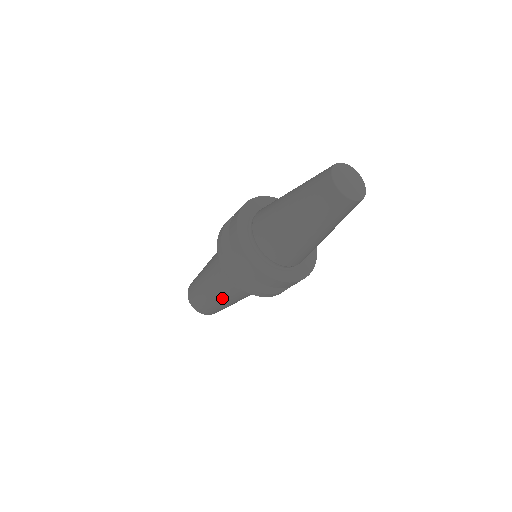
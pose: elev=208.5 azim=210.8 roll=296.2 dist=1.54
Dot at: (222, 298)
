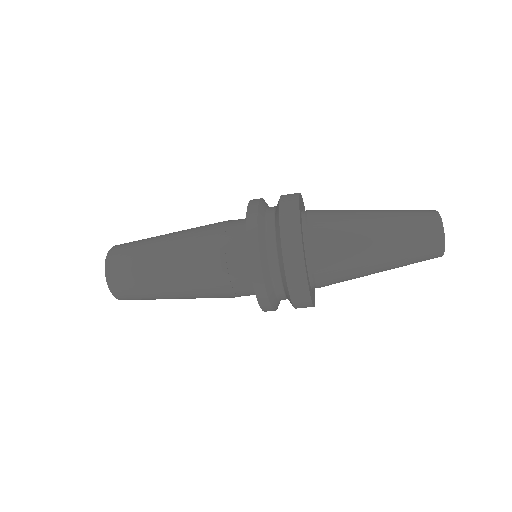
Dot at: (182, 285)
